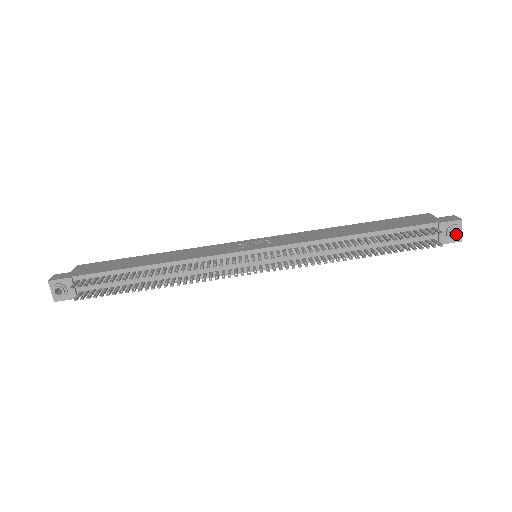
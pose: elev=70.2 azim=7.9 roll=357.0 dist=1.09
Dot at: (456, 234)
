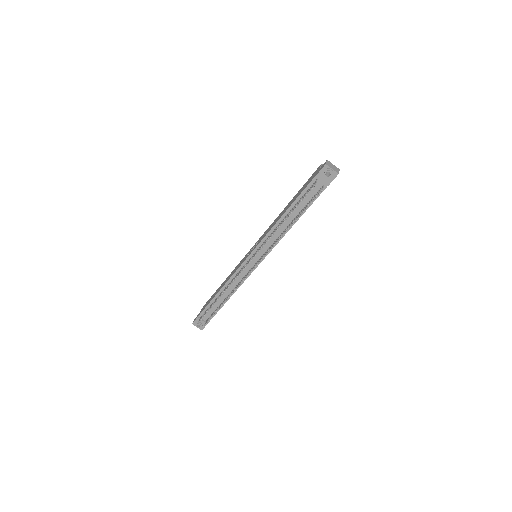
Dot at: (330, 174)
